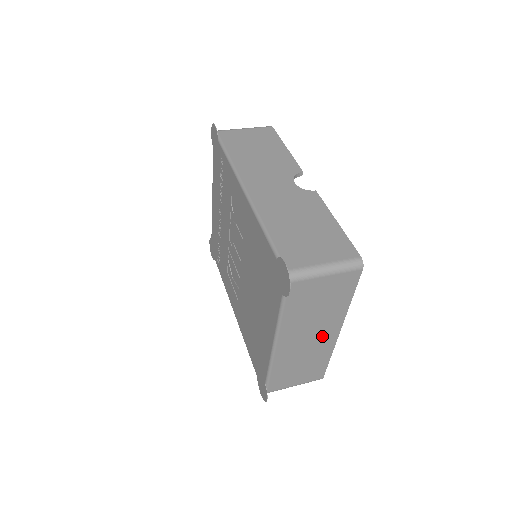
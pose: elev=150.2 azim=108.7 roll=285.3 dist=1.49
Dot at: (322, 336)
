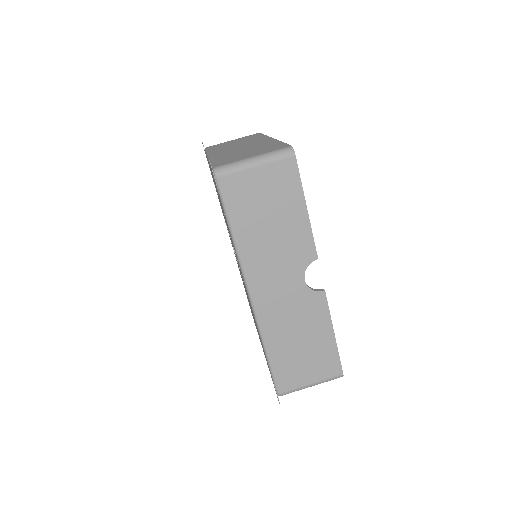
Dot at: occluded
